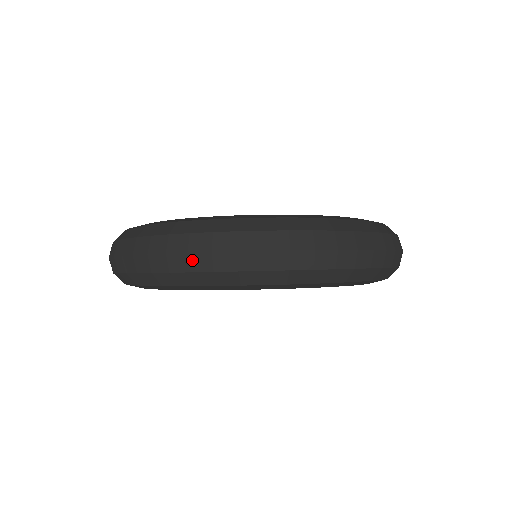
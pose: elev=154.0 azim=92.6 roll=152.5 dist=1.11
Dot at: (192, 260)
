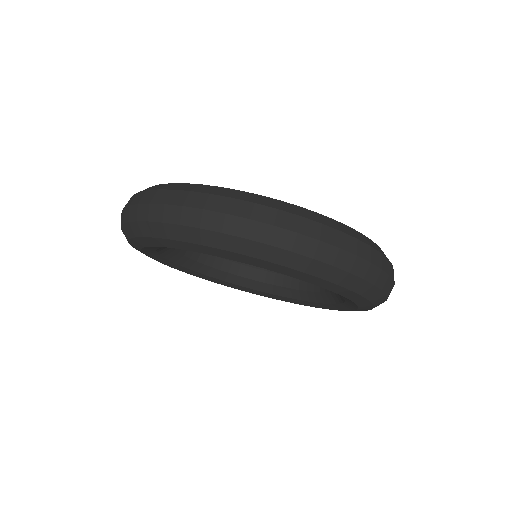
Dot at: (184, 214)
